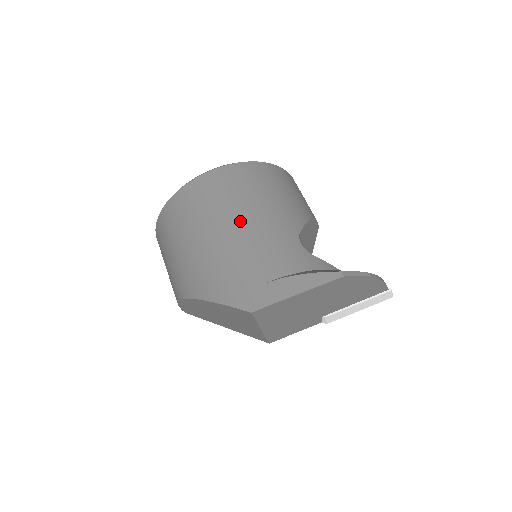
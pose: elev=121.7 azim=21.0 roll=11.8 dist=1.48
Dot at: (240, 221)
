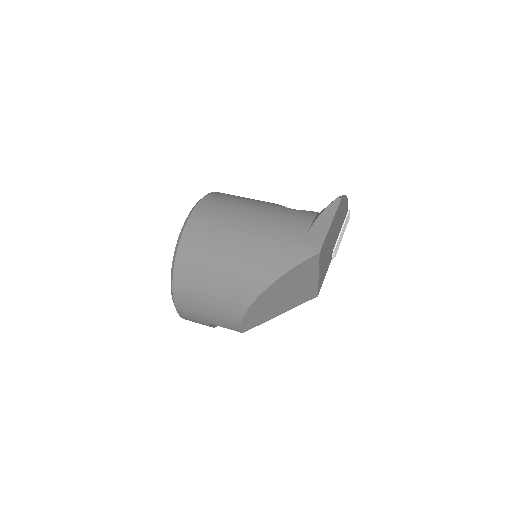
Dot at: (250, 220)
